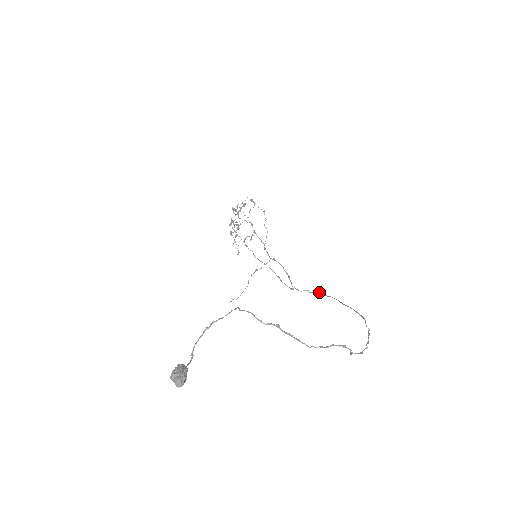
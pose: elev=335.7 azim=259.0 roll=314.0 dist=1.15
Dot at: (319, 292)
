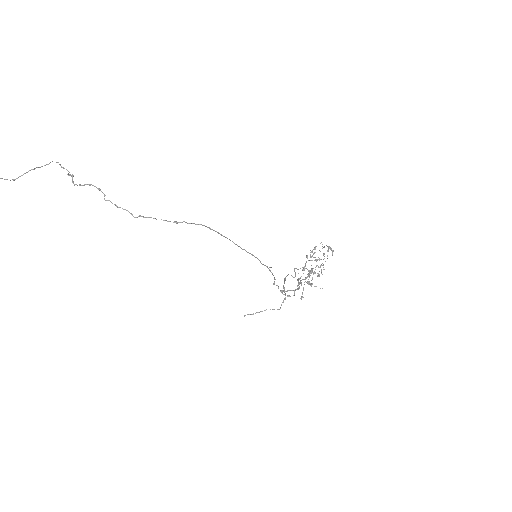
Dot at: (268, 268)
